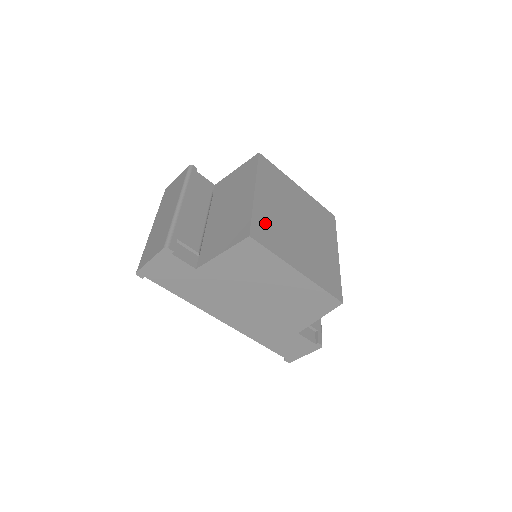
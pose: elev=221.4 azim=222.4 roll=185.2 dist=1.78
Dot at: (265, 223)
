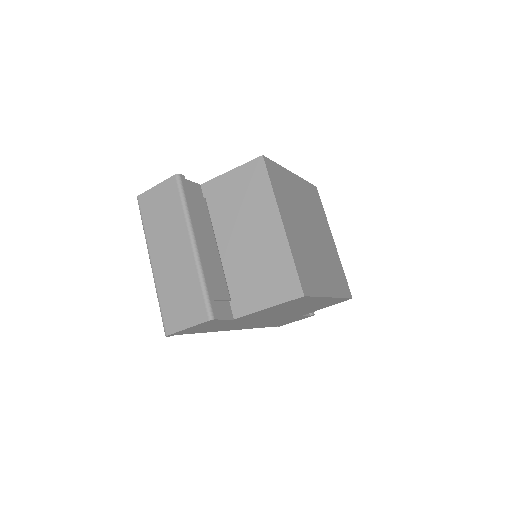
Dot at: (302, 263)
